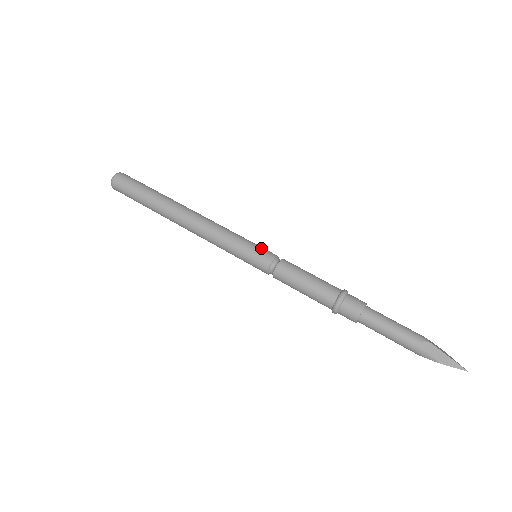
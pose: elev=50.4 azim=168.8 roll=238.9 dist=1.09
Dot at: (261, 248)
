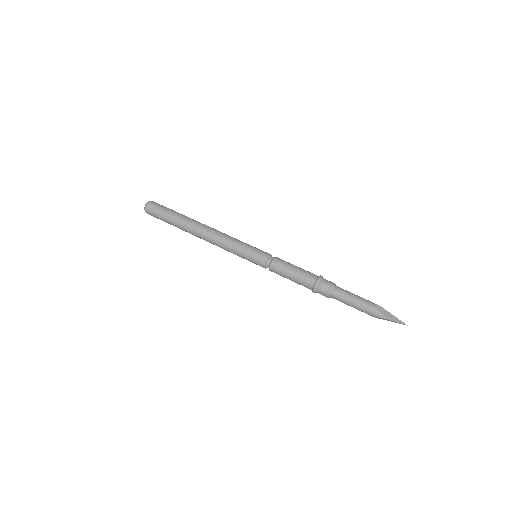
Dot at: (260, 250)
